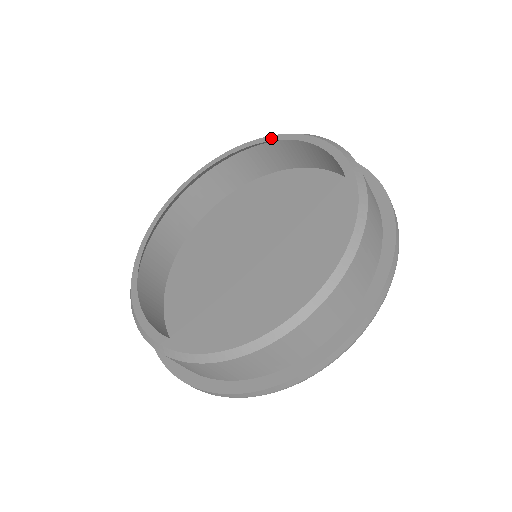
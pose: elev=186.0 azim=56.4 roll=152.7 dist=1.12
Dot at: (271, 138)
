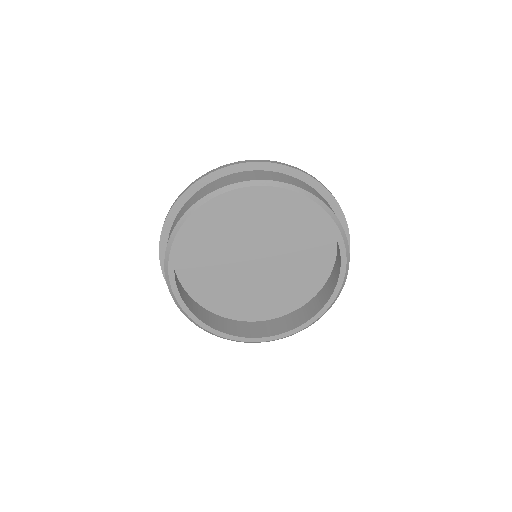
Dot at: (265, 189)
